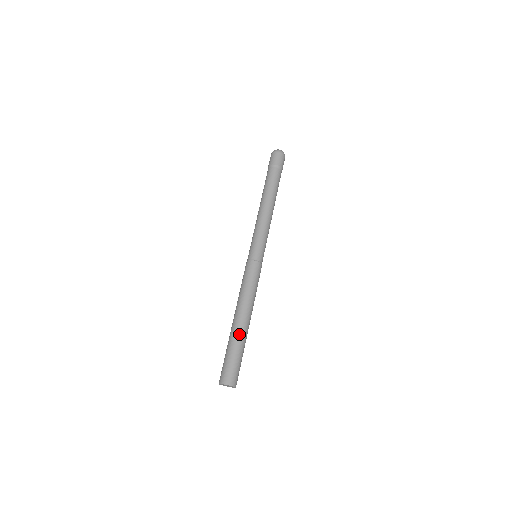
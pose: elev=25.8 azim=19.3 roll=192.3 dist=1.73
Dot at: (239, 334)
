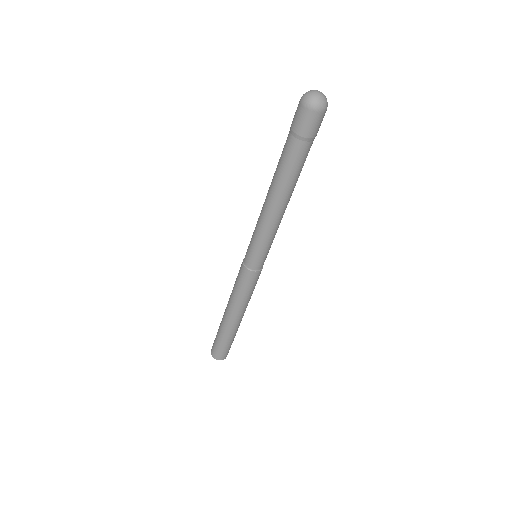
Dot at: (226, 329)
